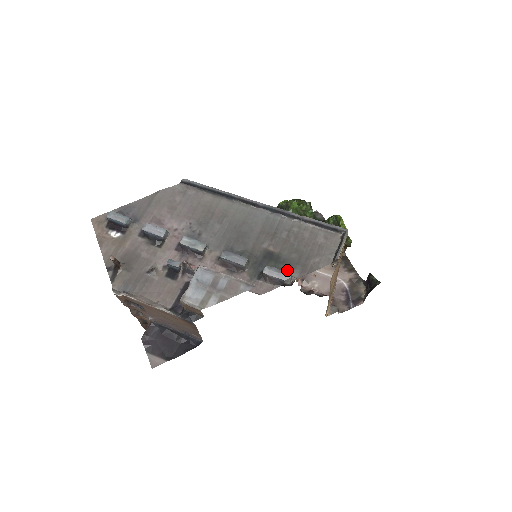
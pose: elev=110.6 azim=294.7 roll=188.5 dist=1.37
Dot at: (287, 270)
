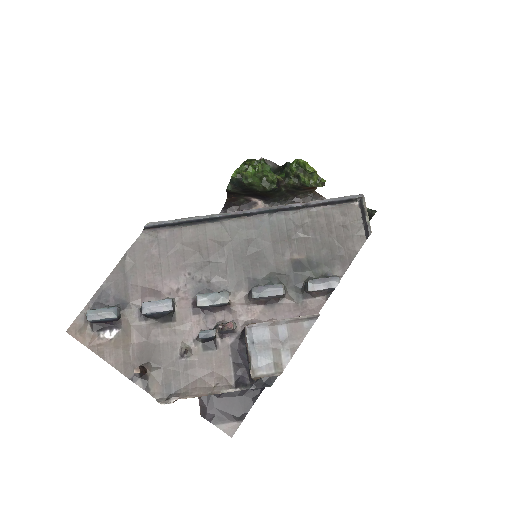
Dot at: (327, 272)
